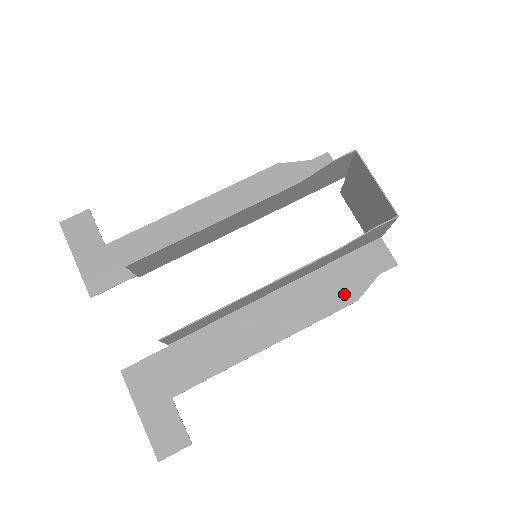
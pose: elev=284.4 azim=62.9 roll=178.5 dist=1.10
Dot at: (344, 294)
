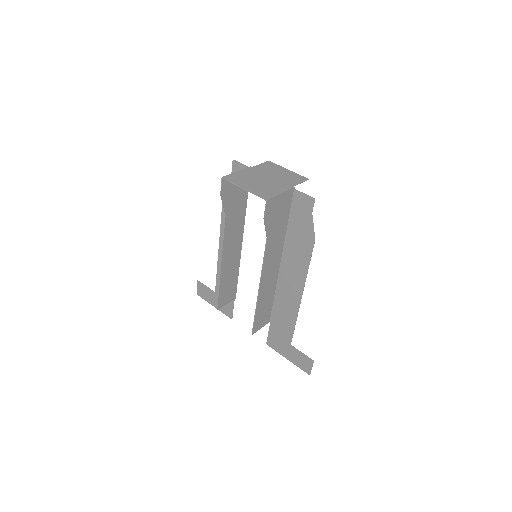
Dot at: (306, 241)
